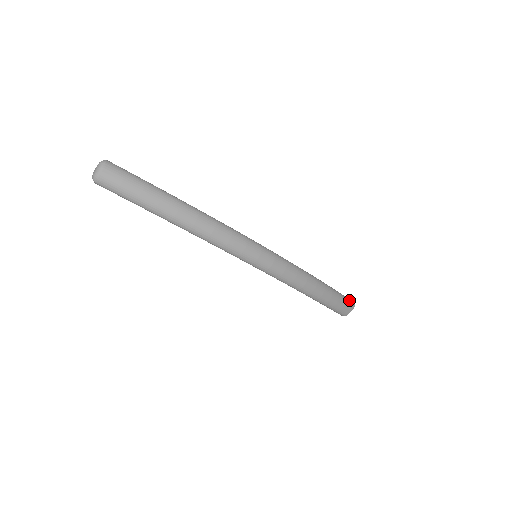
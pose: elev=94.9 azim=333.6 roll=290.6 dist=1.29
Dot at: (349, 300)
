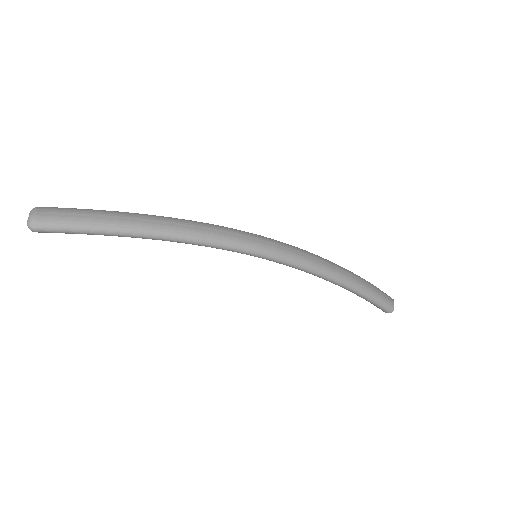
Dot at: occluded
